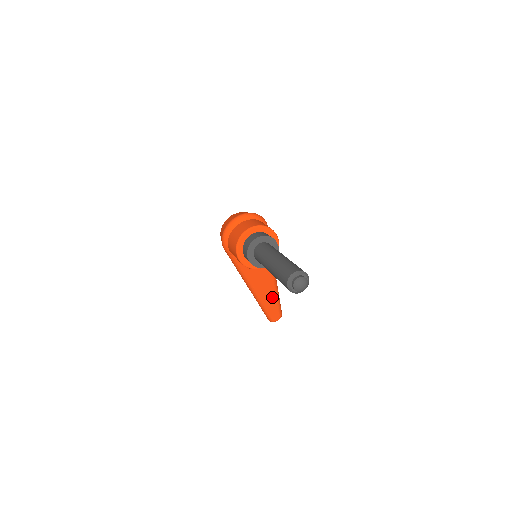
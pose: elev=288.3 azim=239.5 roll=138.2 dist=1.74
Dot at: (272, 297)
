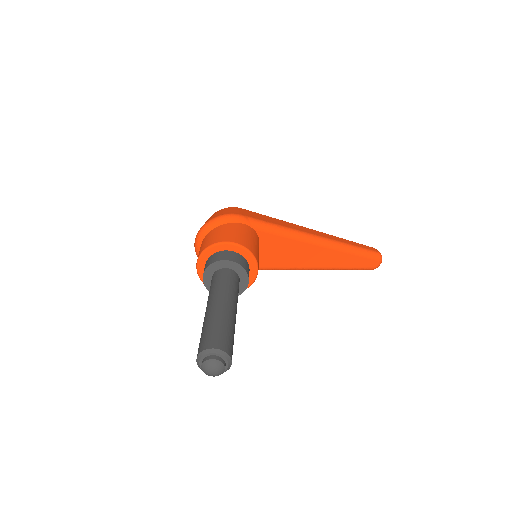
Dot at: (340, 256)
